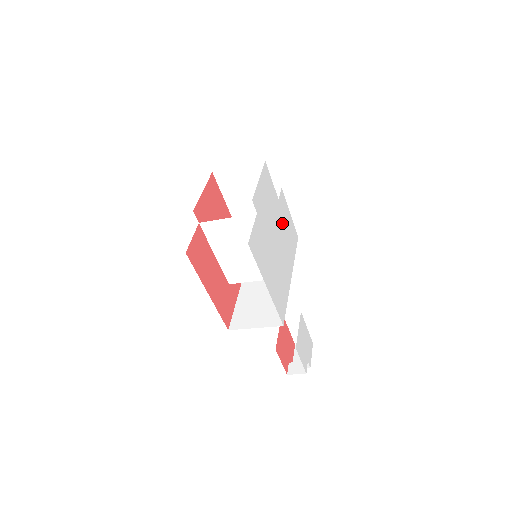
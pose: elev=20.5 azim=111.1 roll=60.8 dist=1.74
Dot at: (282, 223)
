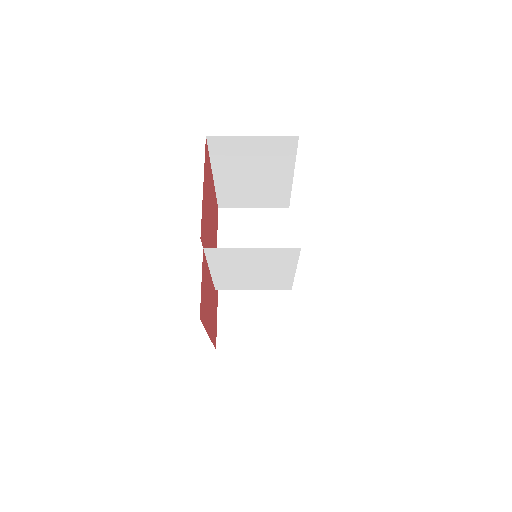
Dot at: occluded
